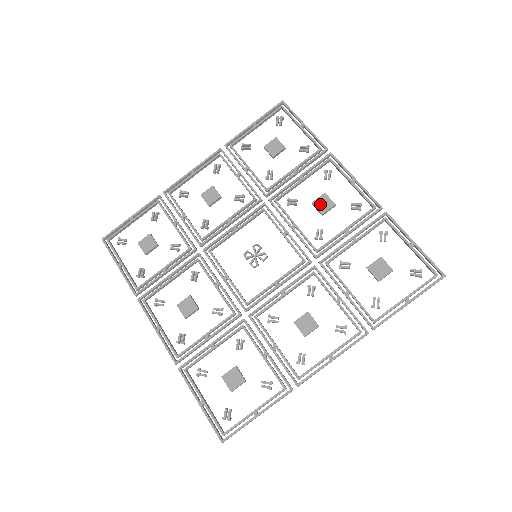
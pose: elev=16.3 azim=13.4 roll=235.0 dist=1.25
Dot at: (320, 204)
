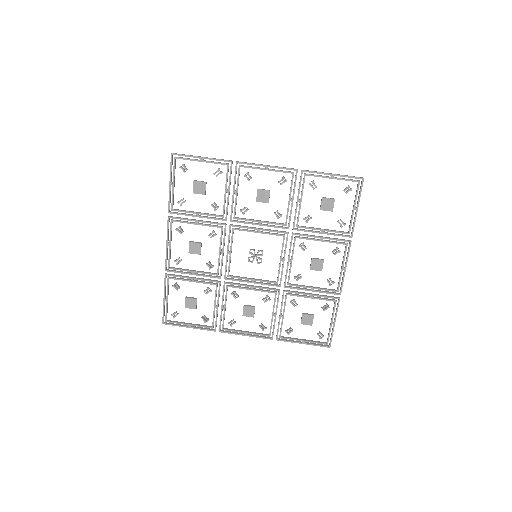
Dot at: (261, 198)
